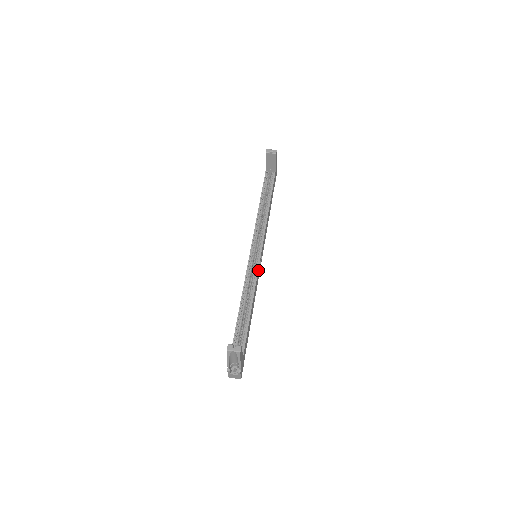
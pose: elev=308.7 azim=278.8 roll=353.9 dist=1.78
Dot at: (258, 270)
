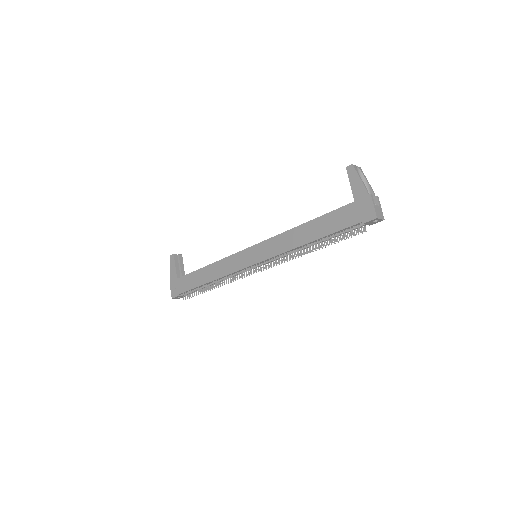
Dot at: occluded
